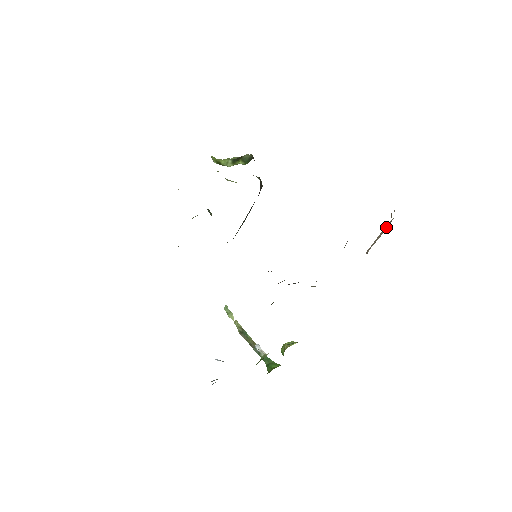
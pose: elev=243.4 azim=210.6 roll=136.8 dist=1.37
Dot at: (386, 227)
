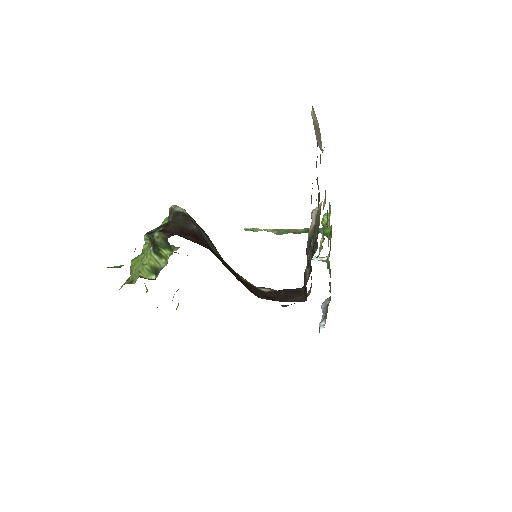
Dot at: (317, 126)
